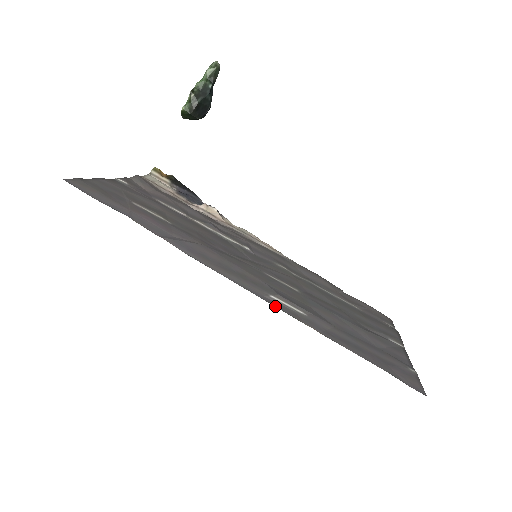
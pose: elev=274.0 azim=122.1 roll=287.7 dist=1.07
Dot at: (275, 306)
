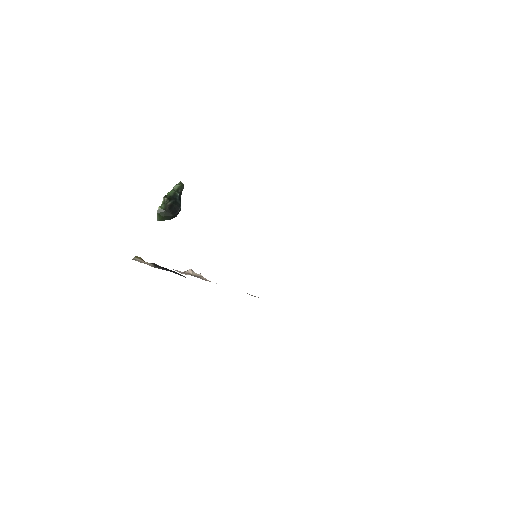
Dot at: occluded
